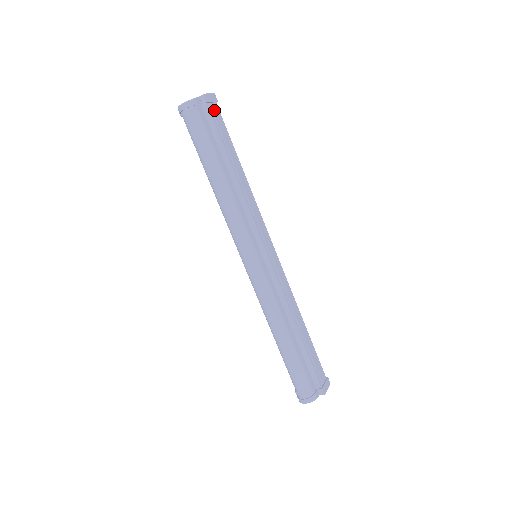
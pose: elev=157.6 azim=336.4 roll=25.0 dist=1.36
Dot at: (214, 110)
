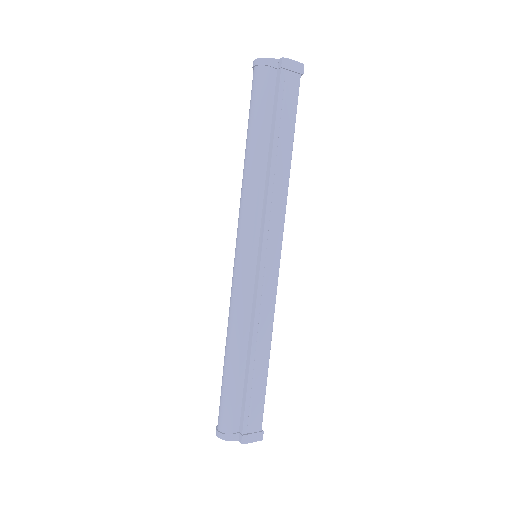
Dot at: (290, 80)
